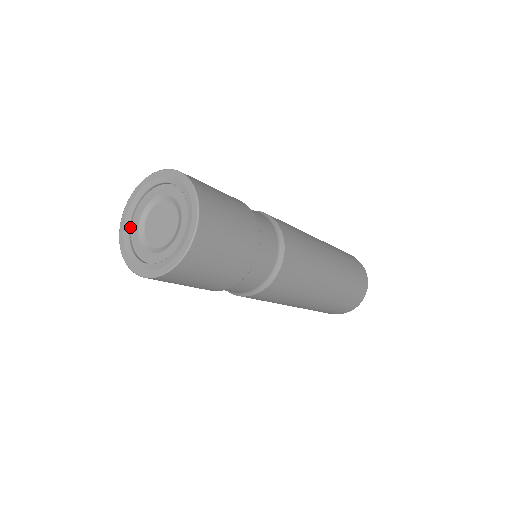
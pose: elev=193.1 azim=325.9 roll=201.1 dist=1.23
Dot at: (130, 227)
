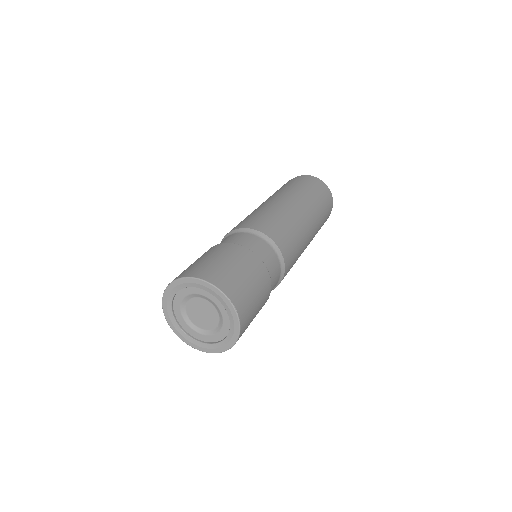
Dot at: (173, 298)
